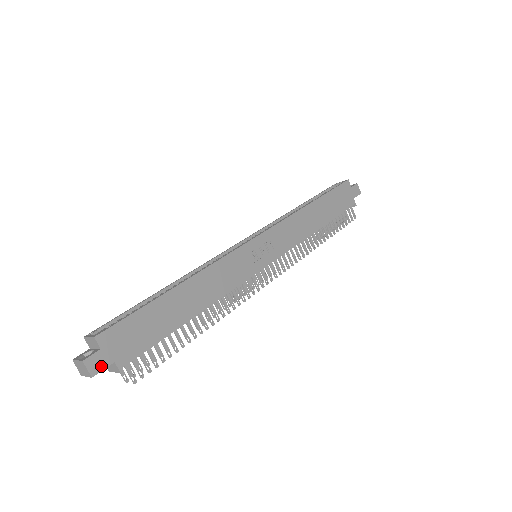
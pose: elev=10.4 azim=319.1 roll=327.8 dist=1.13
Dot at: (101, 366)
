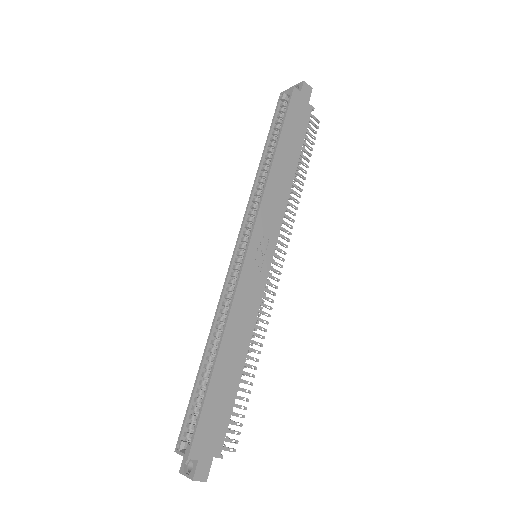
Dot at: (207, 469)
